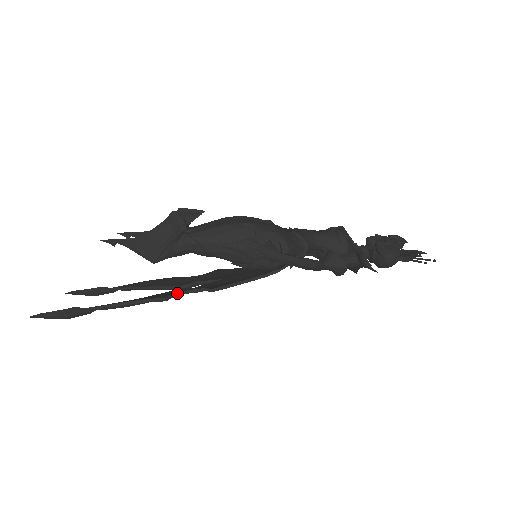
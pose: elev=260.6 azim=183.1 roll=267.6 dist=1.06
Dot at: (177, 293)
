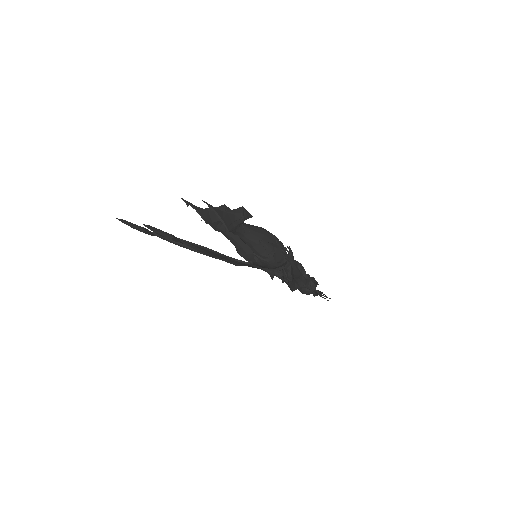
Dot at: (226, 256)
